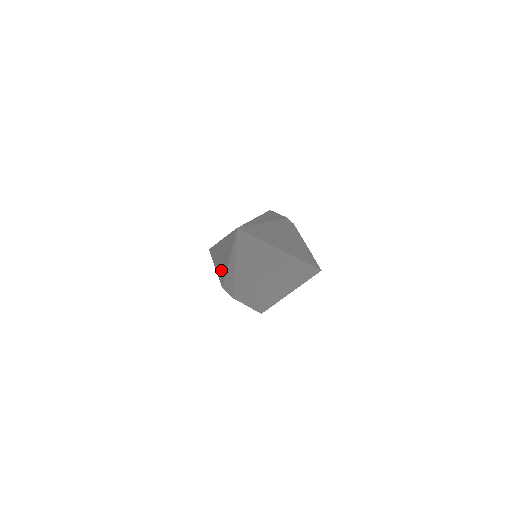
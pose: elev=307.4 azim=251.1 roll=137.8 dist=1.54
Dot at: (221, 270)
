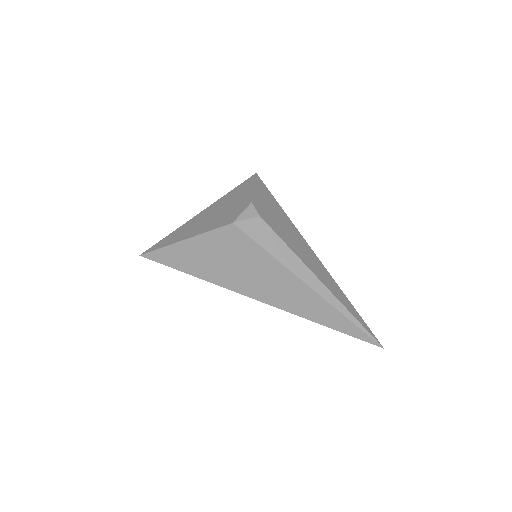
Dot at: occluded
